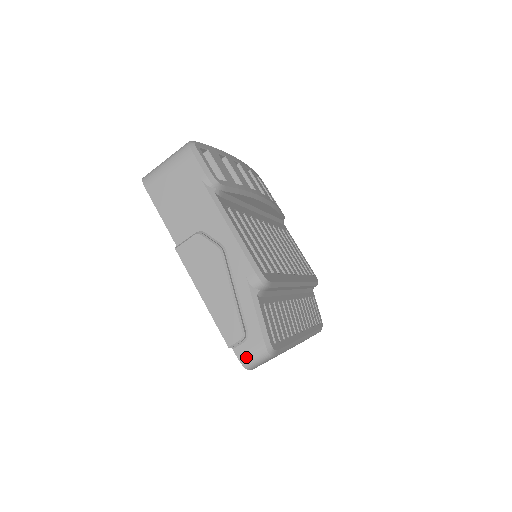
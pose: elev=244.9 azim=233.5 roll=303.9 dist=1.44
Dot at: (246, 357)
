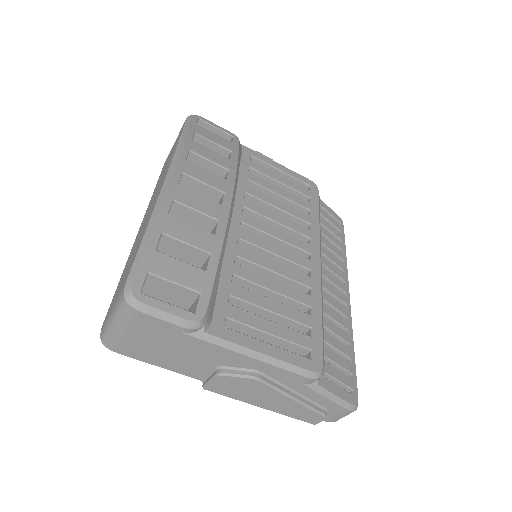
Dot at: (335, 419)
